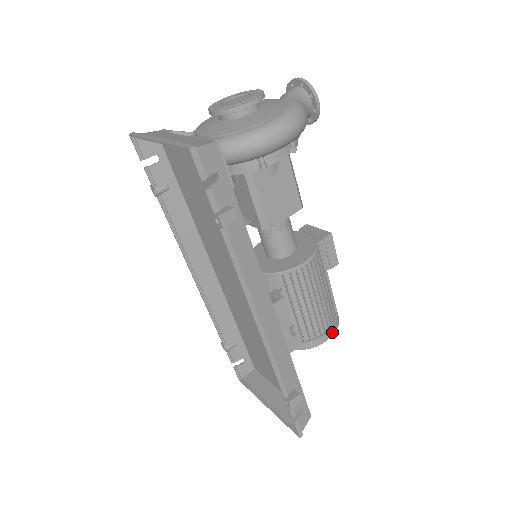
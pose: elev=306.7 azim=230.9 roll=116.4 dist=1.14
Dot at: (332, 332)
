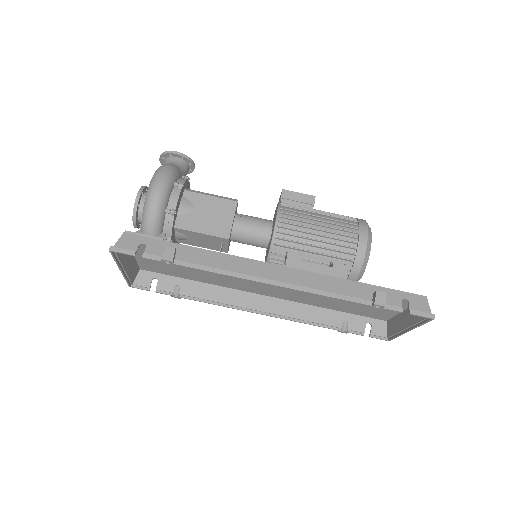
Dot at: (364, 233)
